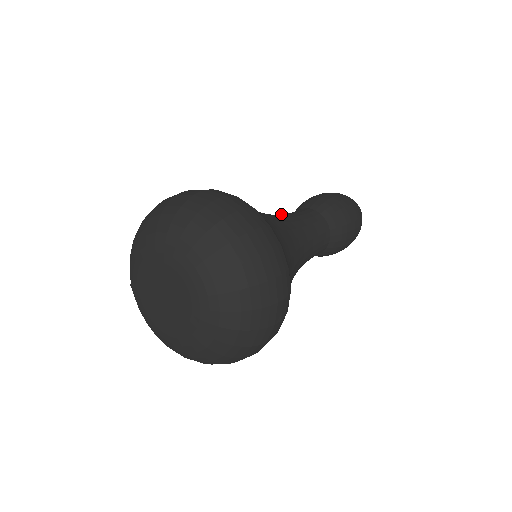
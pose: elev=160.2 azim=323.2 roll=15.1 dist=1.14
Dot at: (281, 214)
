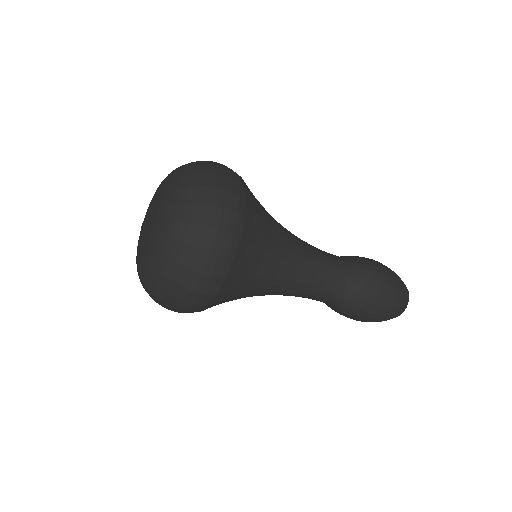
Dot at: occluded
